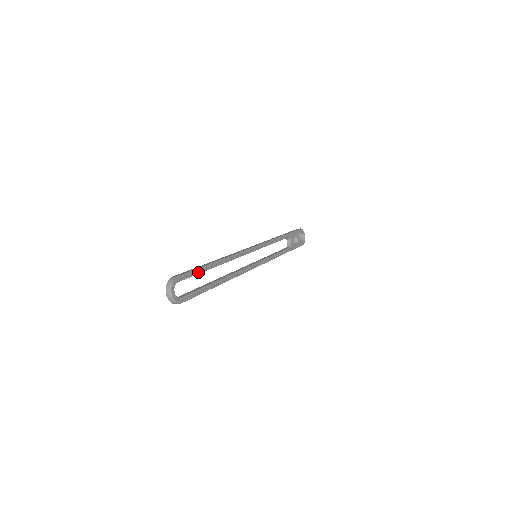
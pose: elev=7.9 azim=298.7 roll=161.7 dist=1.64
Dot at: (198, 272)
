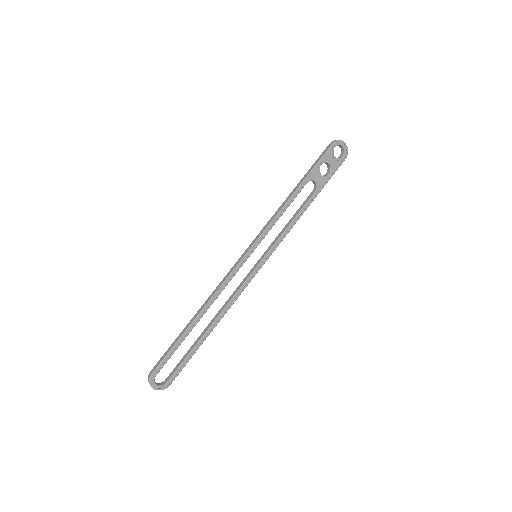
Dot at: (175, 349)
